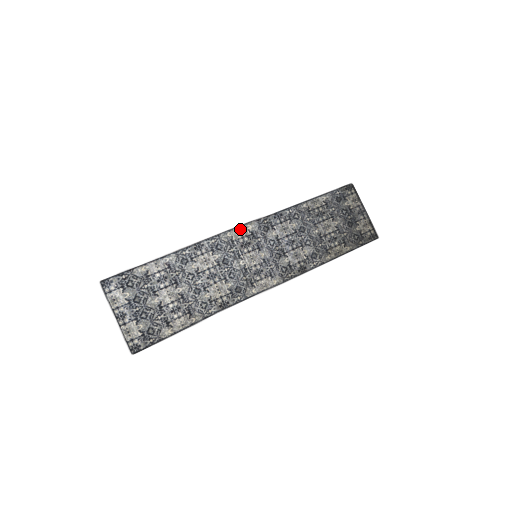
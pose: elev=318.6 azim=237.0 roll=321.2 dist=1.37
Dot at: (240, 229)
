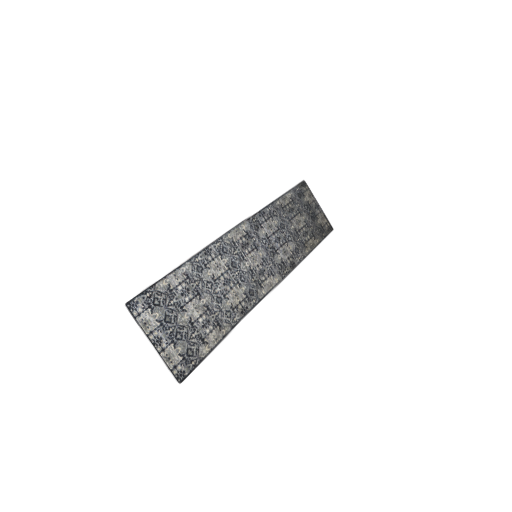
Dot at: (237, 230)
